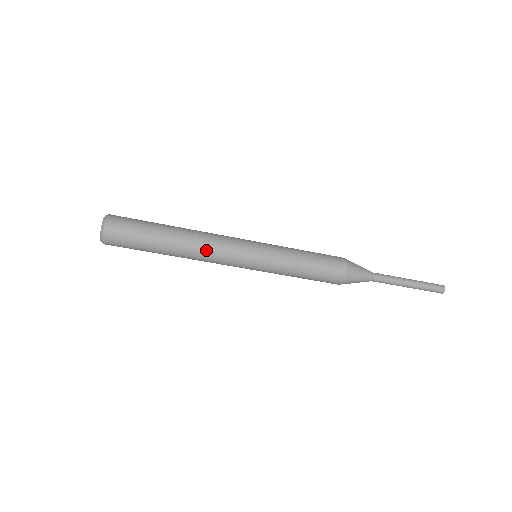
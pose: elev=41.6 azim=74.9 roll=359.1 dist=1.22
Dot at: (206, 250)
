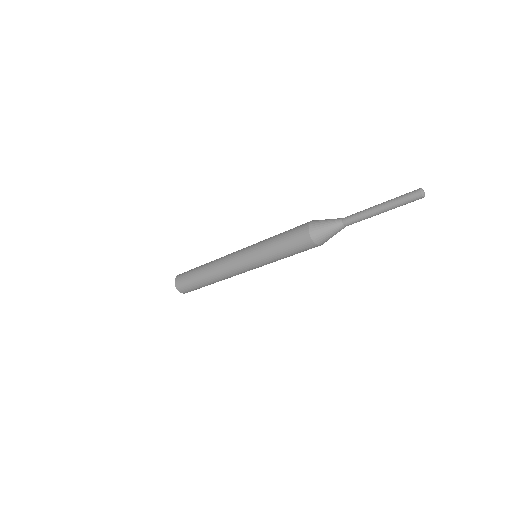
Dot at: (219, 265)
